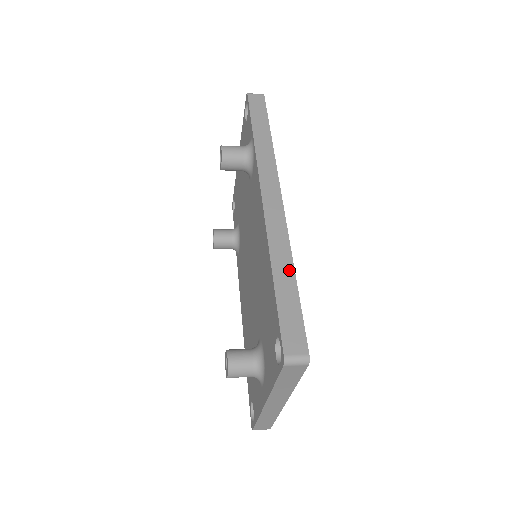
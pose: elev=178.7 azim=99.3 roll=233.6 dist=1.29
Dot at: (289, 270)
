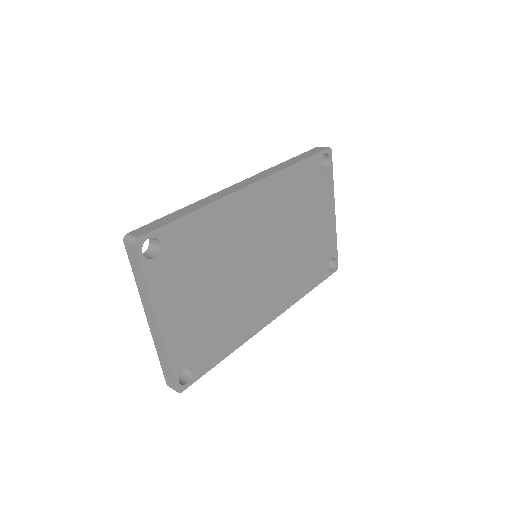
Dot at: (195, 208)
